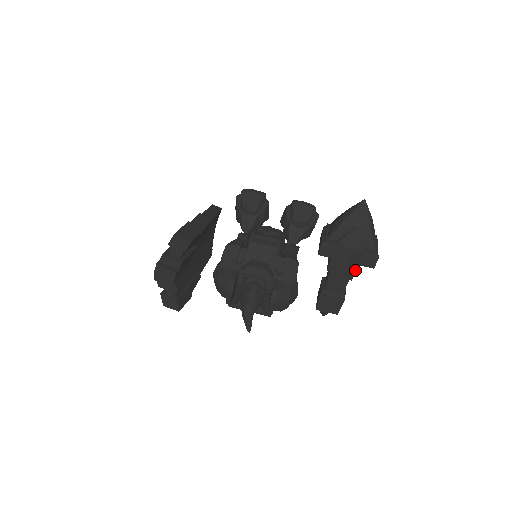
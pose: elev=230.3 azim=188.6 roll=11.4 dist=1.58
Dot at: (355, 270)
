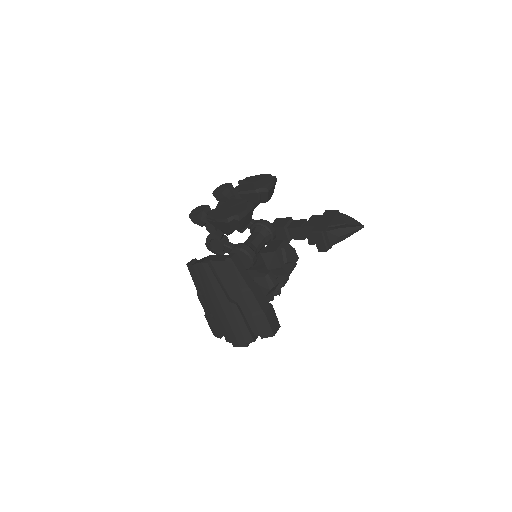
Dot at: occluded
